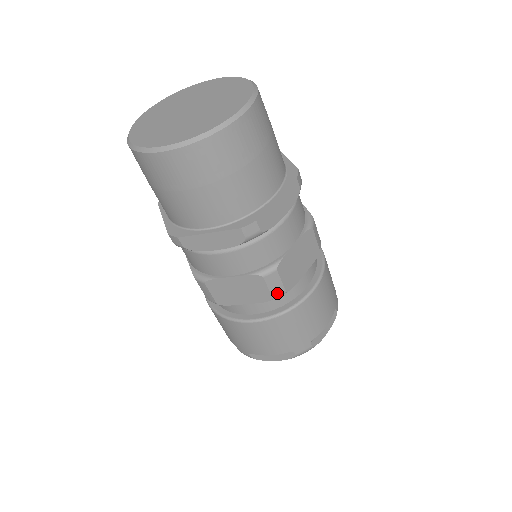
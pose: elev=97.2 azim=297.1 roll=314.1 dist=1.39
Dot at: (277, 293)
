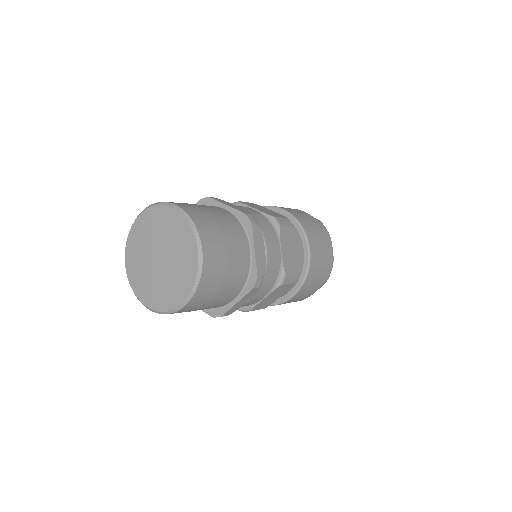
Dot at: (295, 279)
